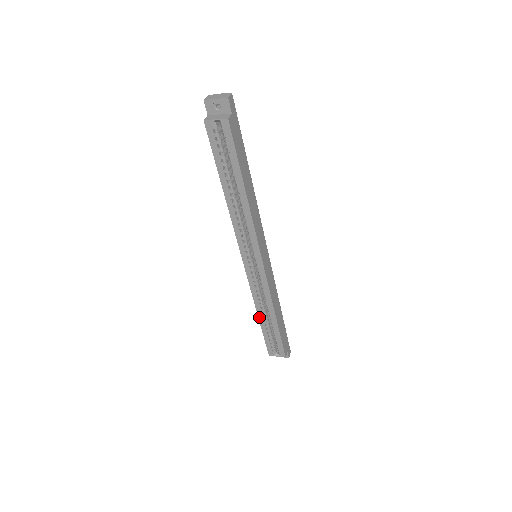
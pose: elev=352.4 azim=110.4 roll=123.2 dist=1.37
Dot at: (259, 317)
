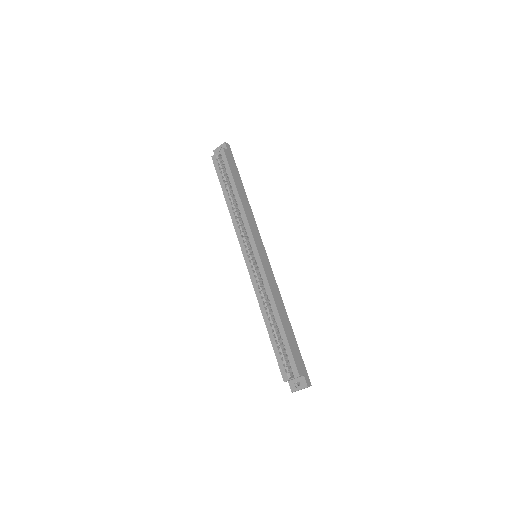
Dot at: (265, 322)
